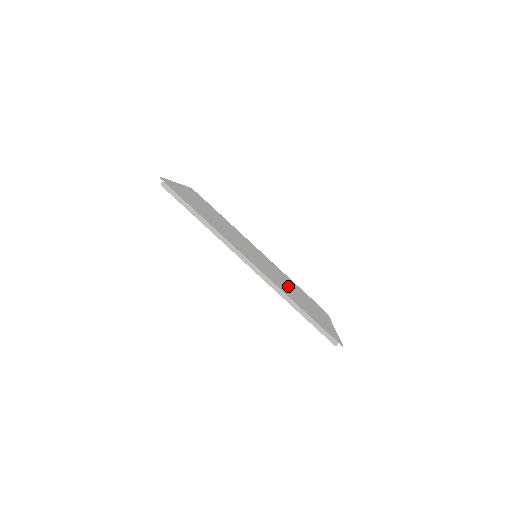
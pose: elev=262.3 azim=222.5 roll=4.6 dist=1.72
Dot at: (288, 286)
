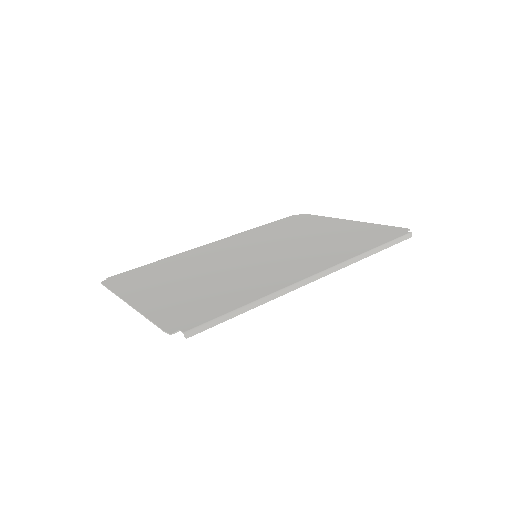
Dot at: (303, 241)
